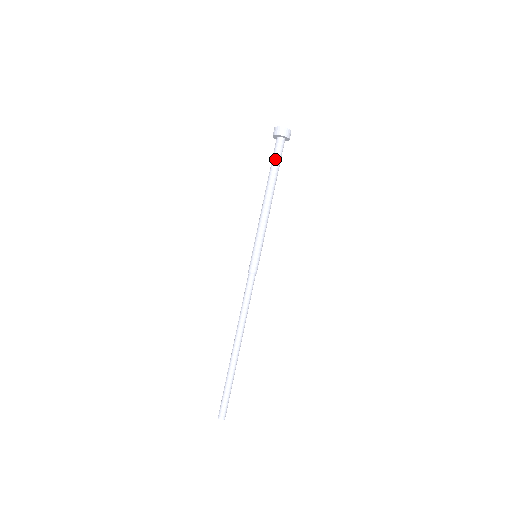
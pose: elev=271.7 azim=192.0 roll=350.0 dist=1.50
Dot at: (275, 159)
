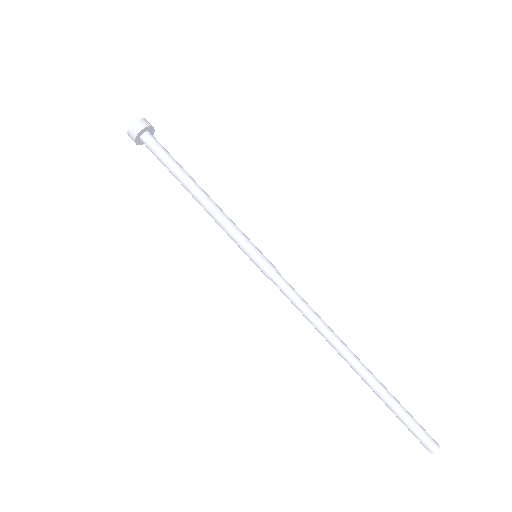
Dot at: (160, 158)
